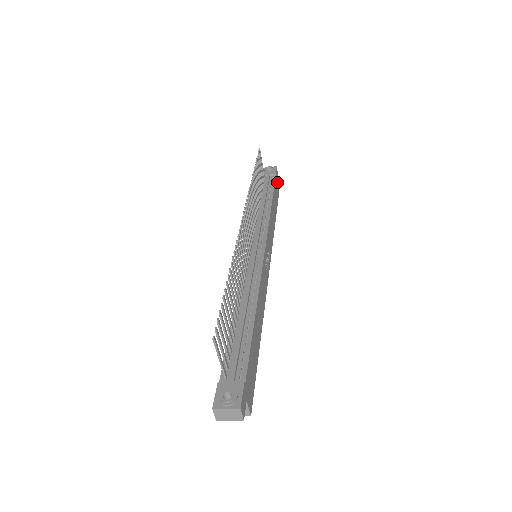
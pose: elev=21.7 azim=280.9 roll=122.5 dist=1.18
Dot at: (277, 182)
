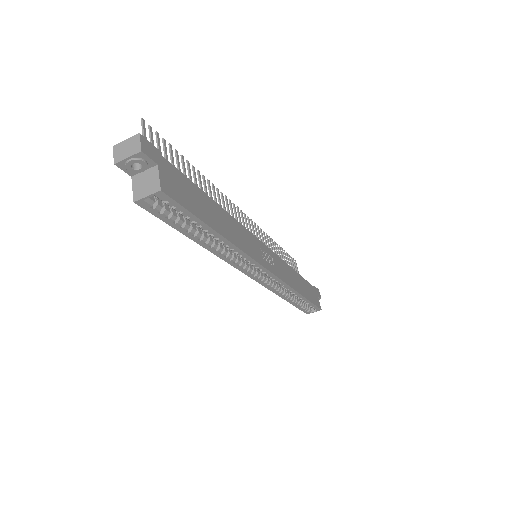
Dot at: (318, 297)
